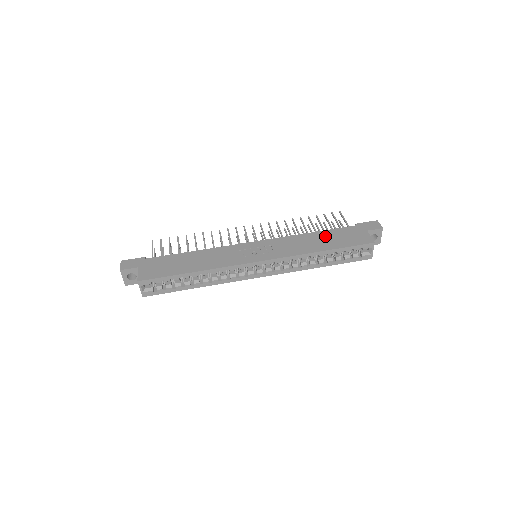
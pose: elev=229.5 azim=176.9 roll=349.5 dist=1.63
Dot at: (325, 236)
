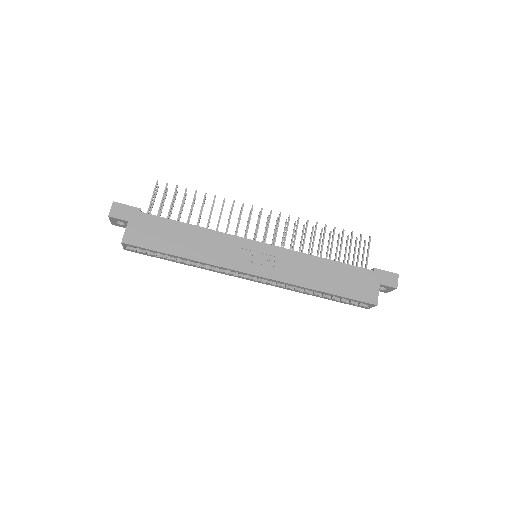
Dot at: (335, 271)
